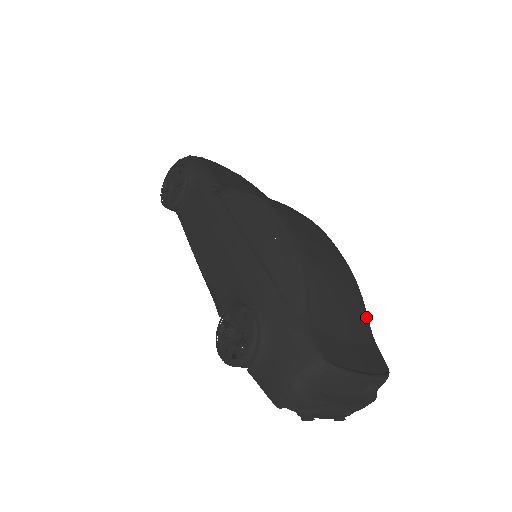
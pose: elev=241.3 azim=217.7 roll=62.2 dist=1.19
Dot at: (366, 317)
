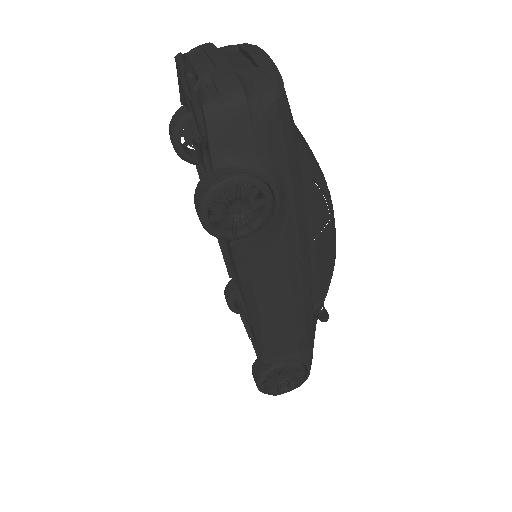
Dot at: (308, 149)
